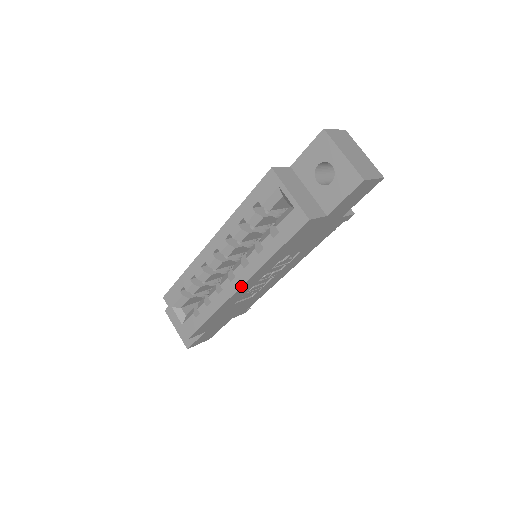
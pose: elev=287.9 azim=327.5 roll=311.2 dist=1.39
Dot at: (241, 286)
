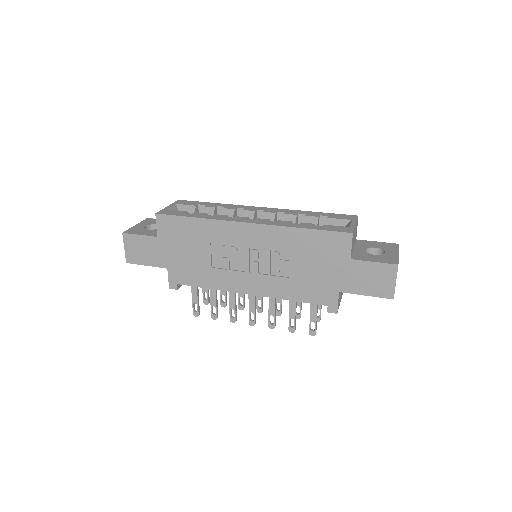
Dot at: (252, 223)
